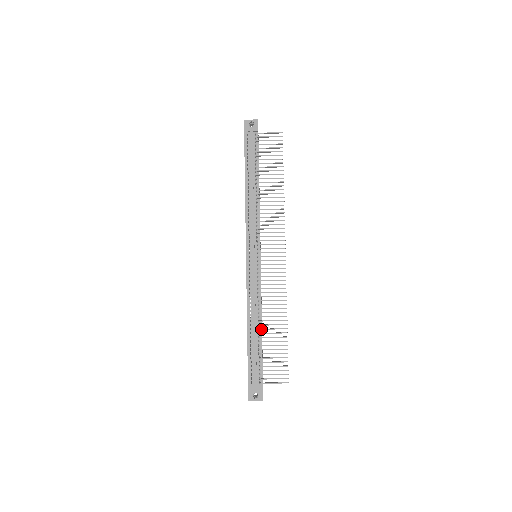
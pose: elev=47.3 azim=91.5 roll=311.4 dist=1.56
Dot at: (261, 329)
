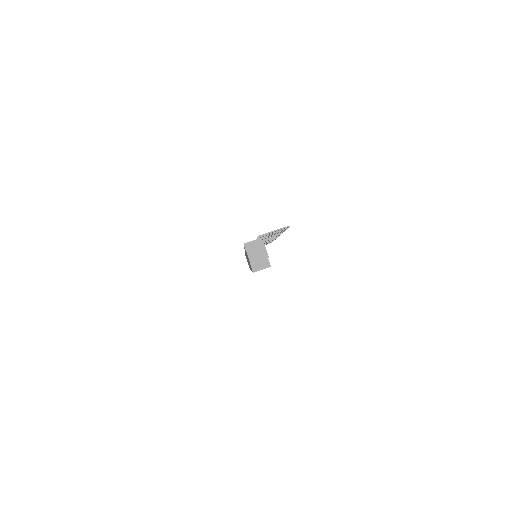
Dot at: occluded
